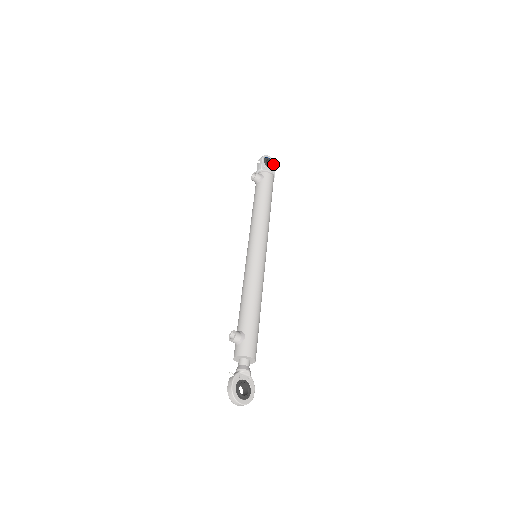
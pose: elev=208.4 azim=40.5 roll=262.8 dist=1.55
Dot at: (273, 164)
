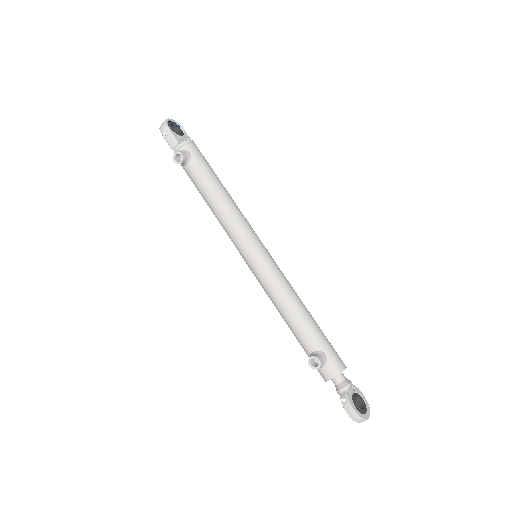
Dot at: (178, 126)
